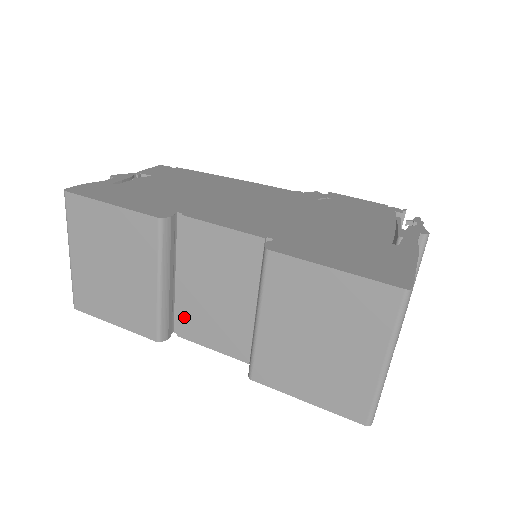
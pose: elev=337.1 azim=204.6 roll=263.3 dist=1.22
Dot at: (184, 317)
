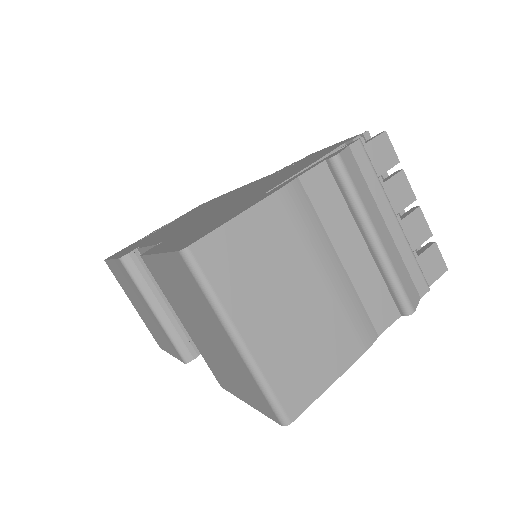
Dot at: occluded
